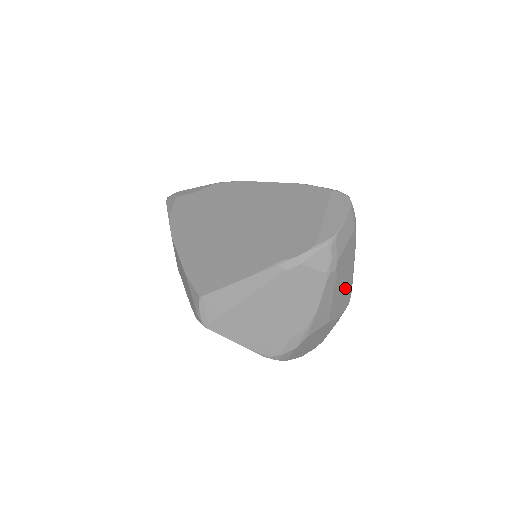
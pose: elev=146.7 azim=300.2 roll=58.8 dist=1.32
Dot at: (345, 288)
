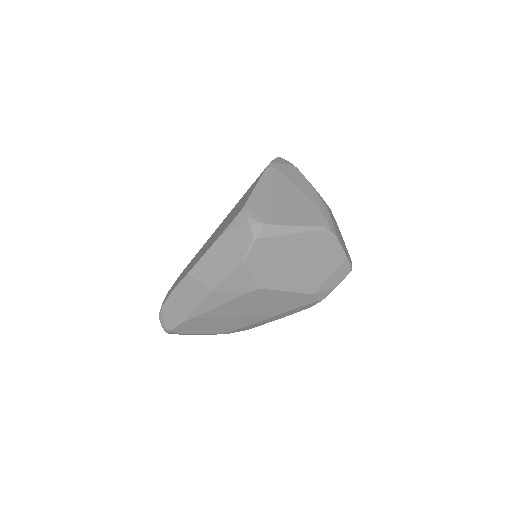
Dot at: occluded
